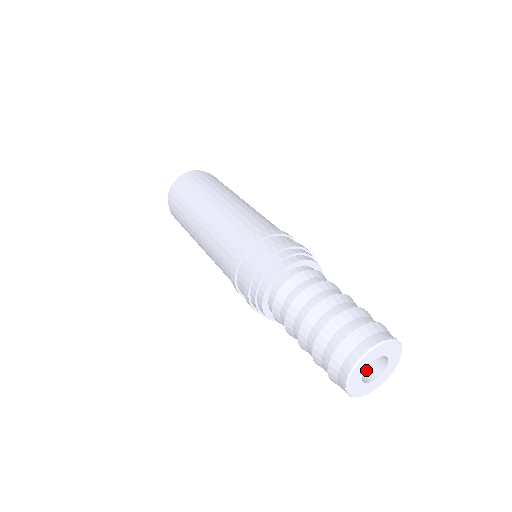
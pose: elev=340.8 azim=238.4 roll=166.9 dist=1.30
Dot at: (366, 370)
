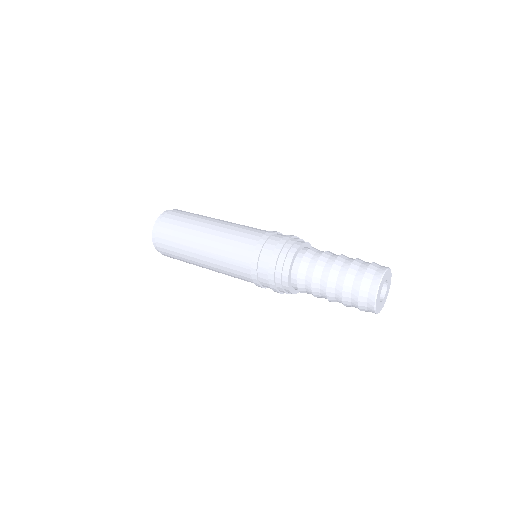
Dot at: occluded
